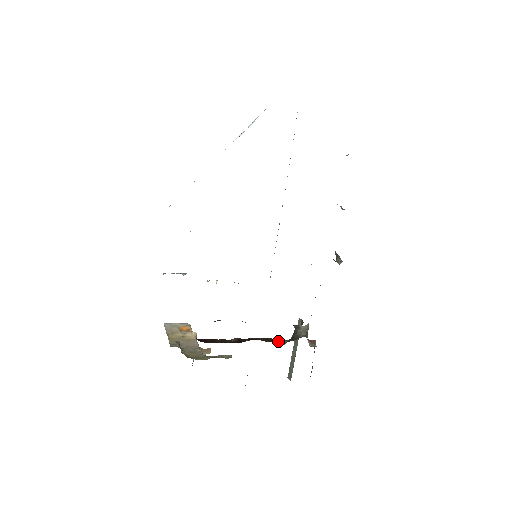
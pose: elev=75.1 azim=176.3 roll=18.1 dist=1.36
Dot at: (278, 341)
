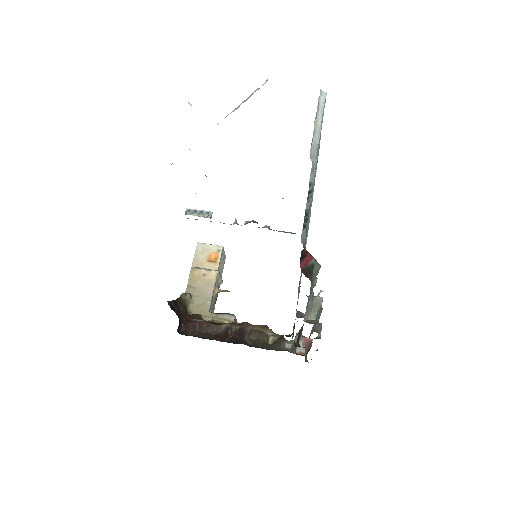
Dot at: (264, 339)
